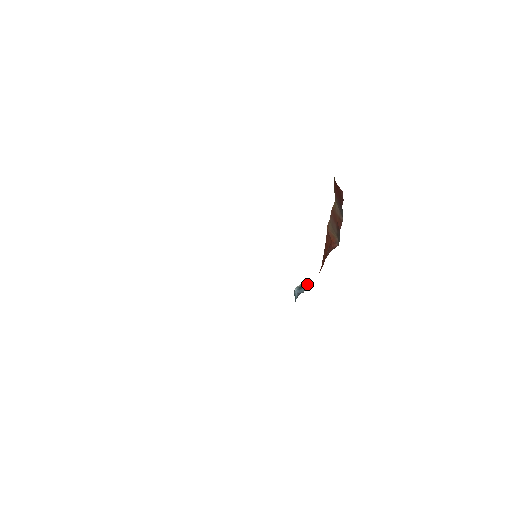
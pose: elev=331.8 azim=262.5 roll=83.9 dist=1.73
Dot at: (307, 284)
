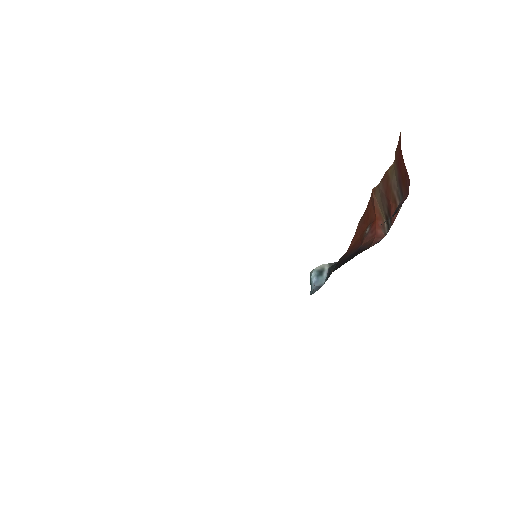
Dot at: (330, 272)
